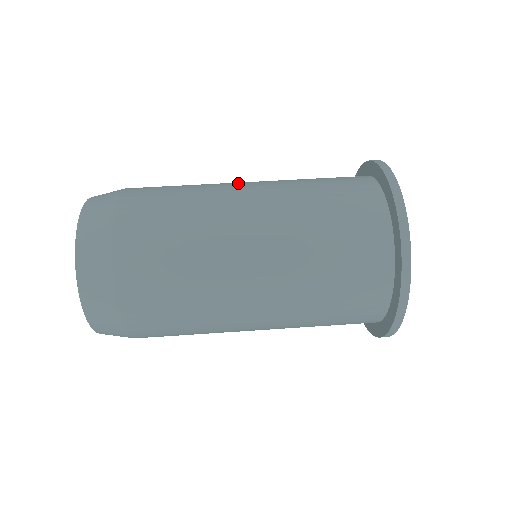
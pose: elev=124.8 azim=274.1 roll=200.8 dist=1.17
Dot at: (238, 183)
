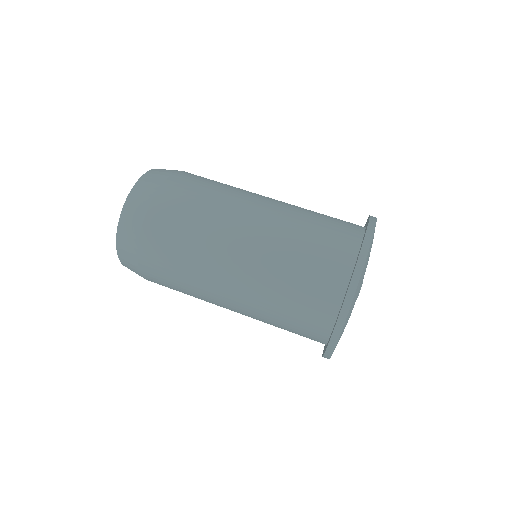
Dot at: (236, 239)
